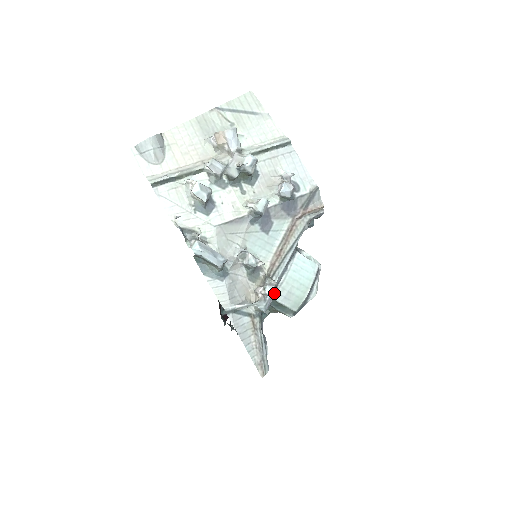
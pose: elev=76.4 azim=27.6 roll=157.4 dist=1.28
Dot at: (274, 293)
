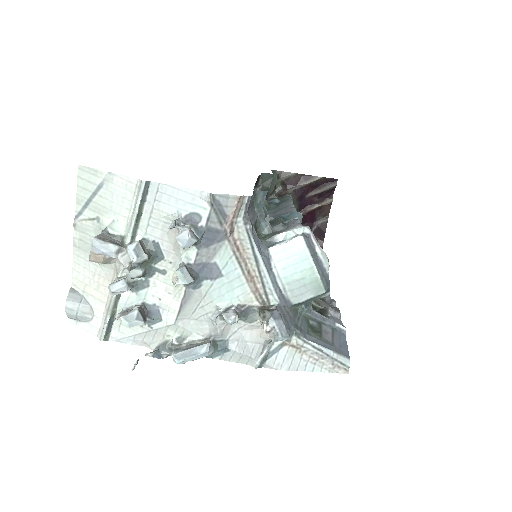
Dot at: (278, 319)
